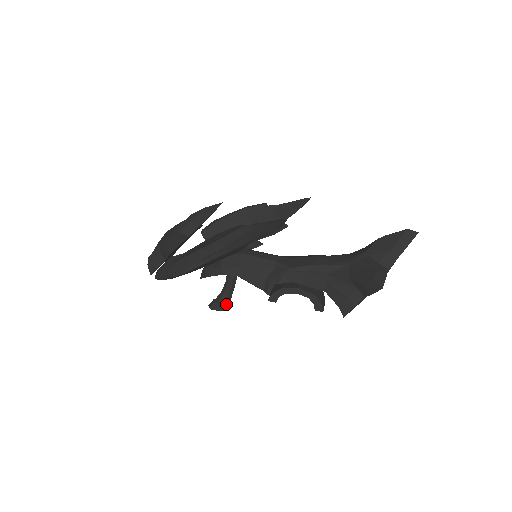
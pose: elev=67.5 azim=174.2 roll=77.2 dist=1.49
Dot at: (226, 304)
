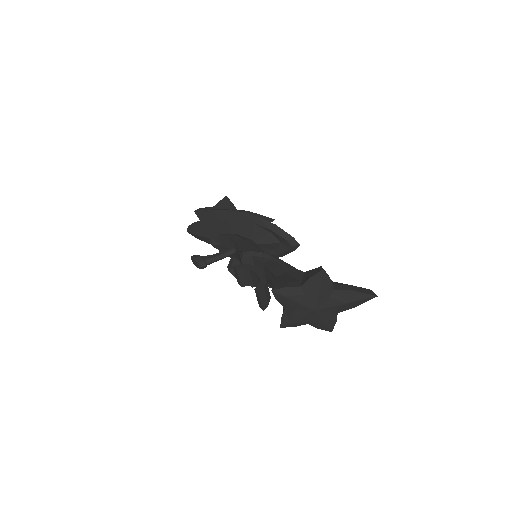
Dot at: (204, 260)
